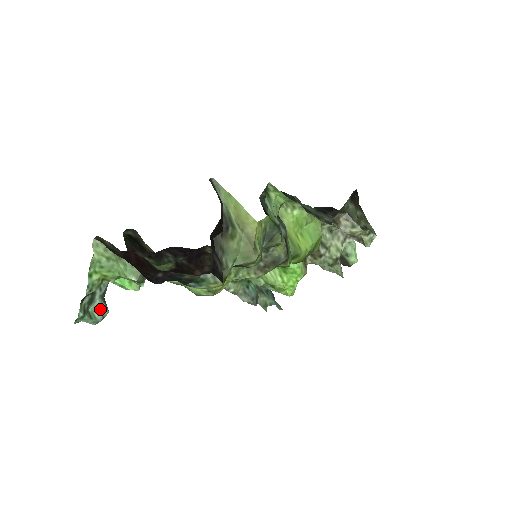
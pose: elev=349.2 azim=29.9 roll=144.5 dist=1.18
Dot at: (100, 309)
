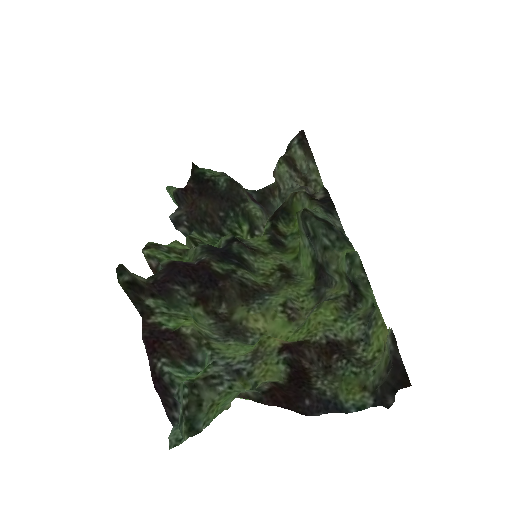
Dot at: occluded
